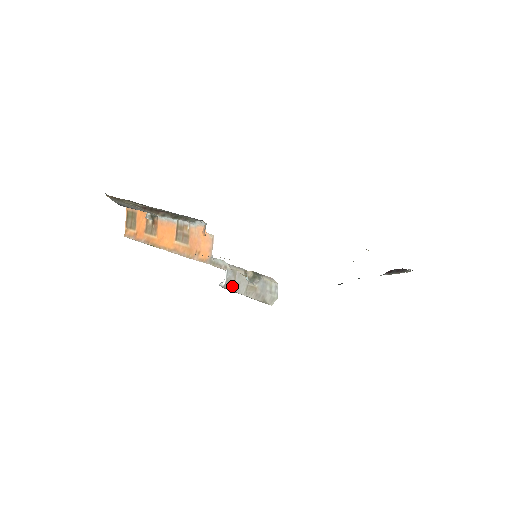
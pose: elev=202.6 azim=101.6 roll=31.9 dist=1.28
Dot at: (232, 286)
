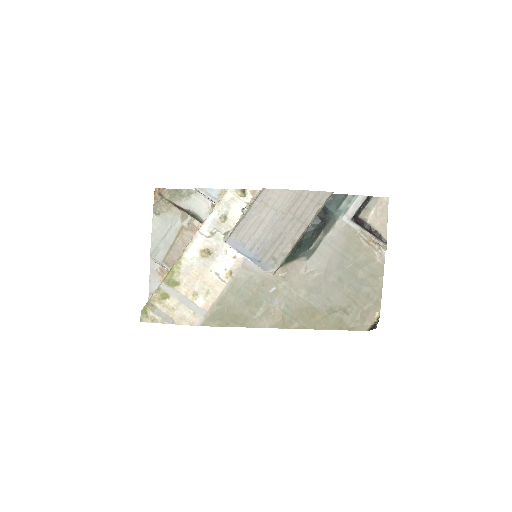
Dot at: (235, 229)
